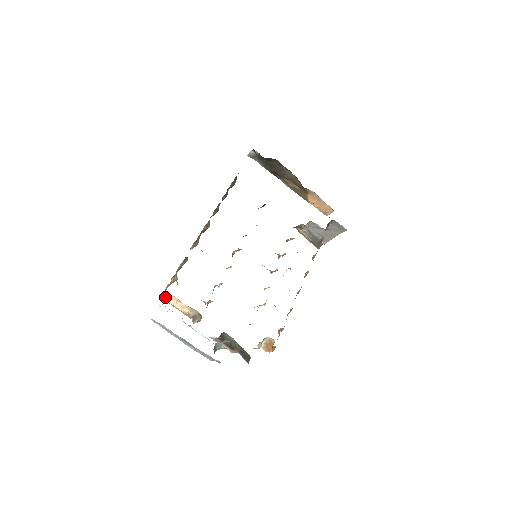
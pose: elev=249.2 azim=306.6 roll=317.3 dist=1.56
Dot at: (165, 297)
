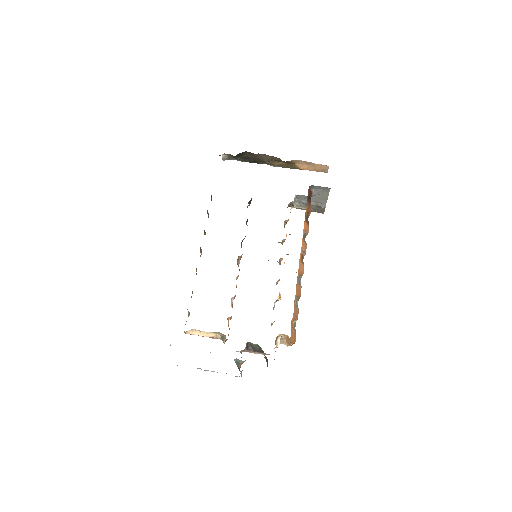
Dot at: (188, 332)
